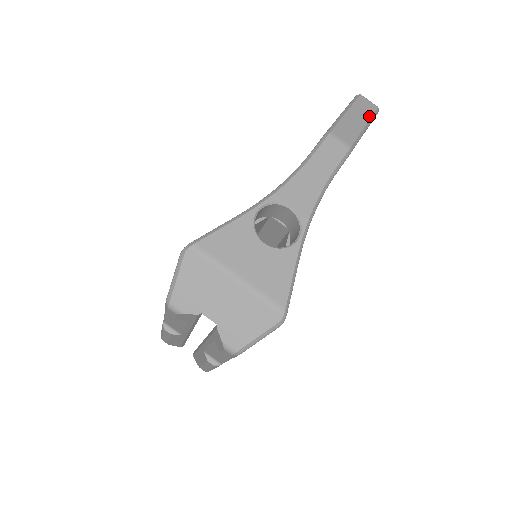
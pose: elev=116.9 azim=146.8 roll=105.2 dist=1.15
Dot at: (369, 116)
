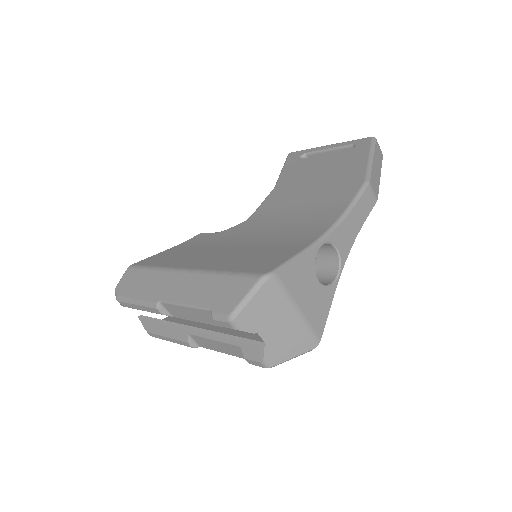
Dot at: (381, 165)
